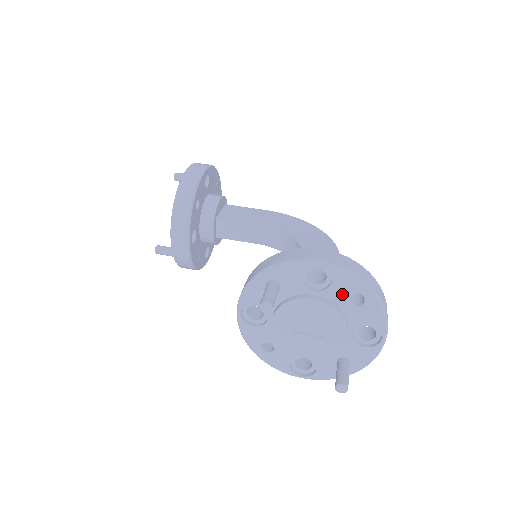
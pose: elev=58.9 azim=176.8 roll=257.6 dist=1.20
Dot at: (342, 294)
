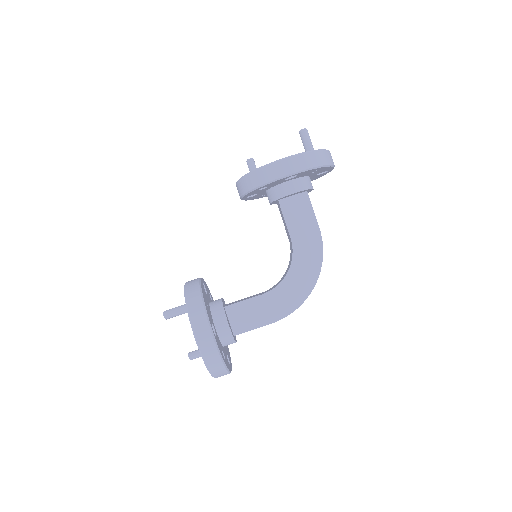
Dot at: occluded
